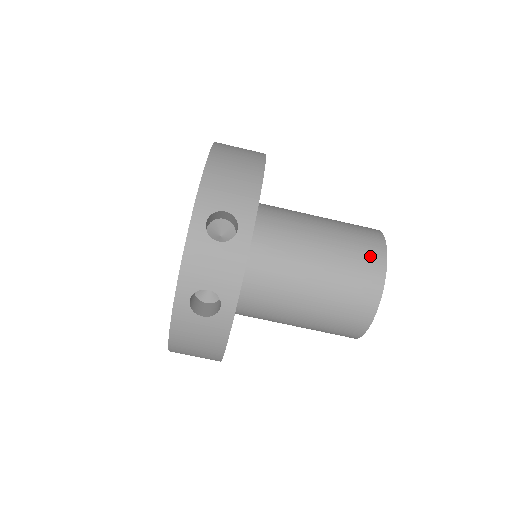
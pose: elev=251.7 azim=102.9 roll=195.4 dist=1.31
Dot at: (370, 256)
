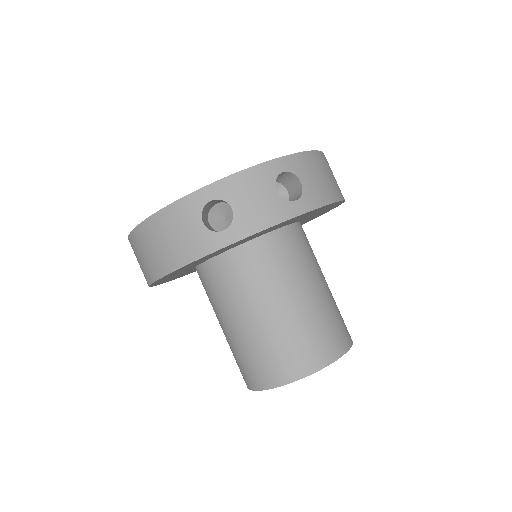
Dot at: (336, 338)
